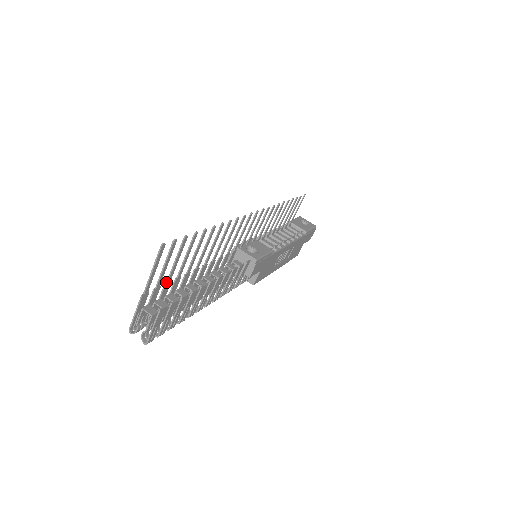
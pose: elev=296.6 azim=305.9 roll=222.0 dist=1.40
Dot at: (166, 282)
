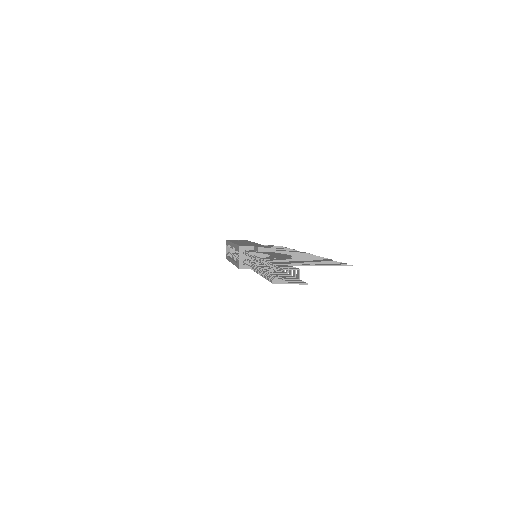
Dot at: (302, 261)
